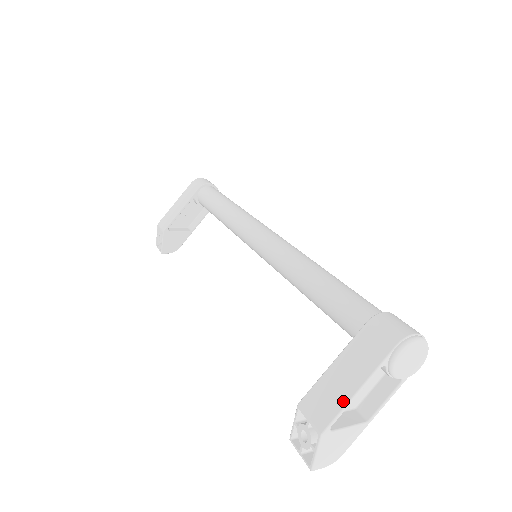
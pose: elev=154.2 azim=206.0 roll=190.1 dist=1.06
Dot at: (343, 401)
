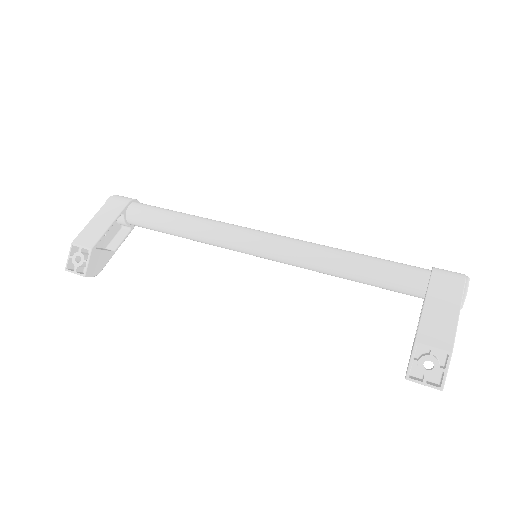
Dot at: (453, 326)
